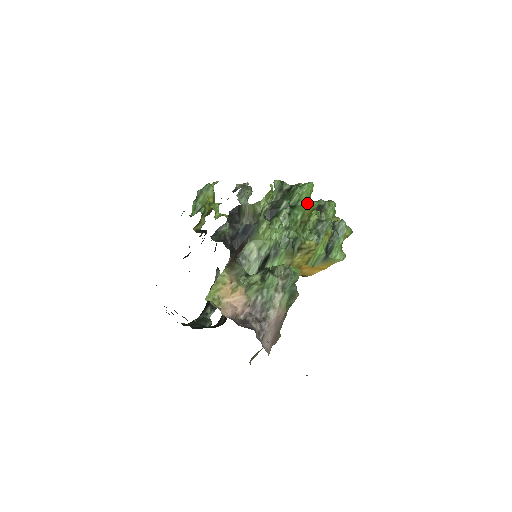
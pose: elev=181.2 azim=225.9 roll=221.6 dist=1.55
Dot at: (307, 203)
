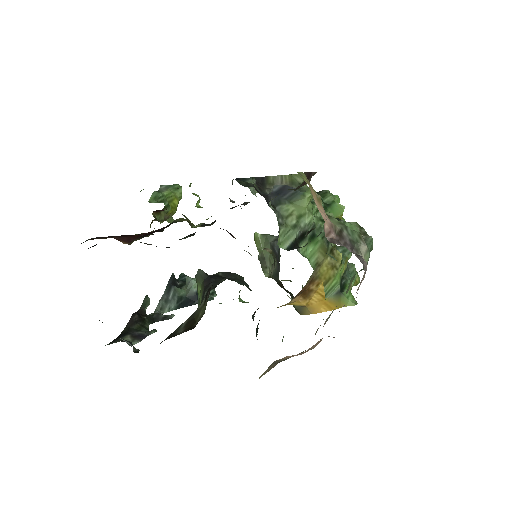
Dot at: (343, 208)
